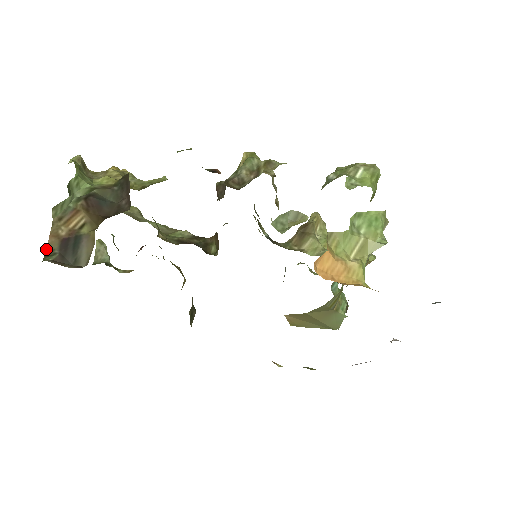
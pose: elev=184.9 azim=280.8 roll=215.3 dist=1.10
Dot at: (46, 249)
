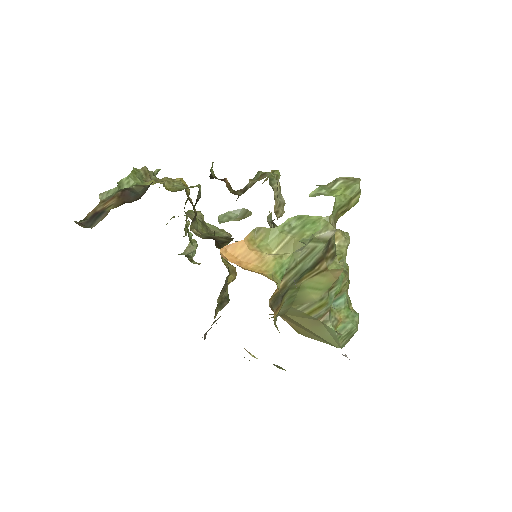
Dot at: (85, 217)
